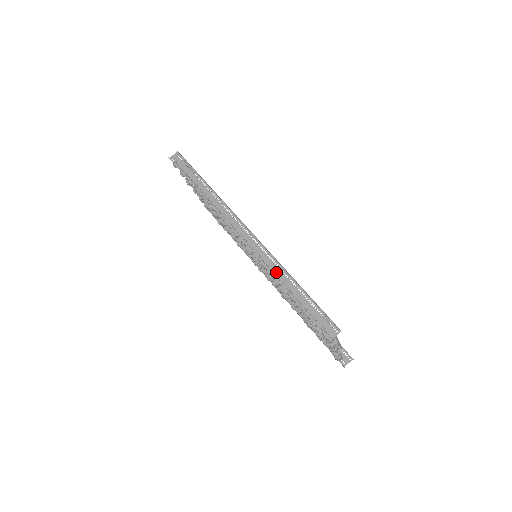
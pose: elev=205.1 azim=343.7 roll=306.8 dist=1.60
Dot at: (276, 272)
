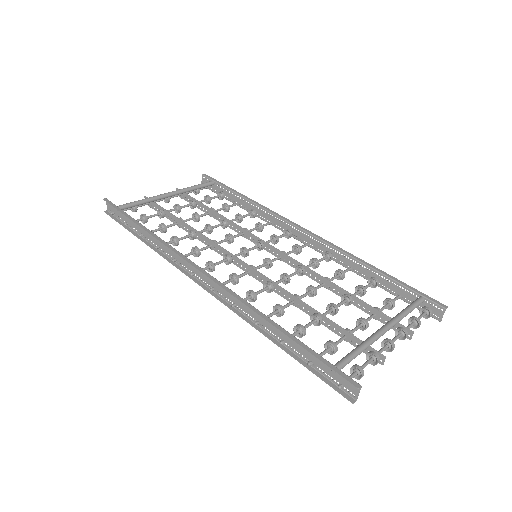
Dot at: (258, 320)
